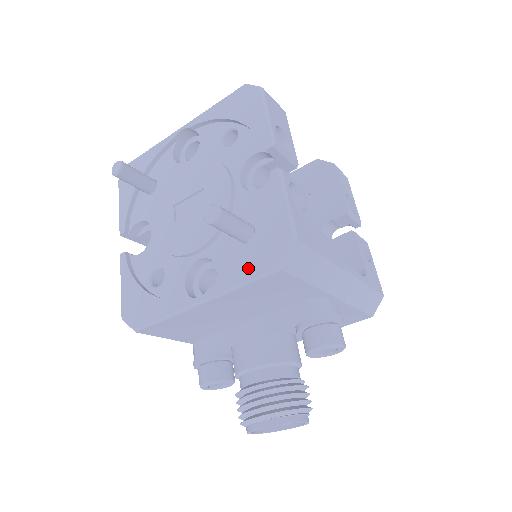
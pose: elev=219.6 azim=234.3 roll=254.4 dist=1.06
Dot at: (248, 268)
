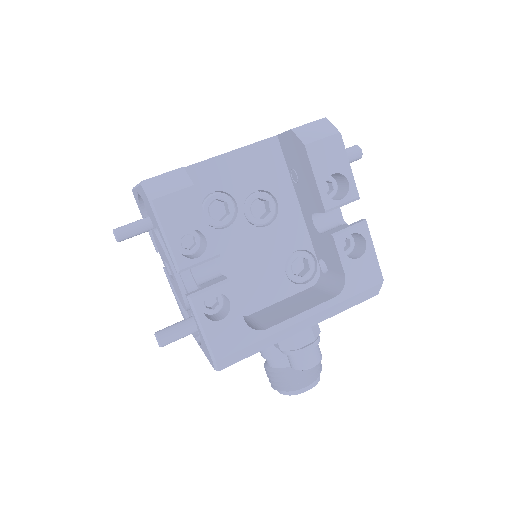
Dot at: (206, 353)
